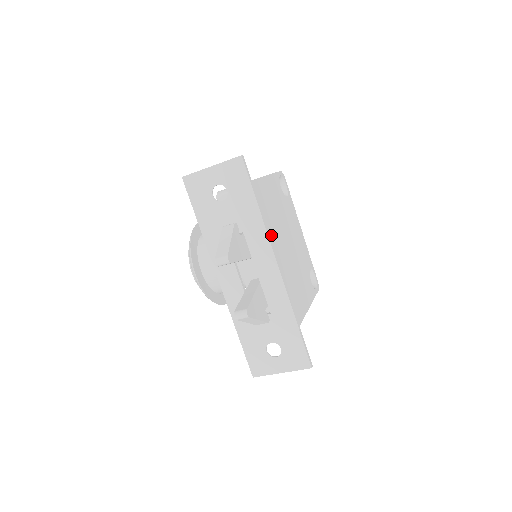
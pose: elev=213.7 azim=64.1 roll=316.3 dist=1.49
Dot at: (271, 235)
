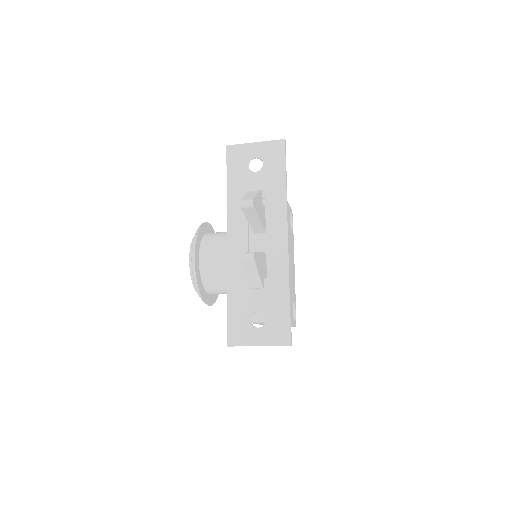
Dot at: occluded
